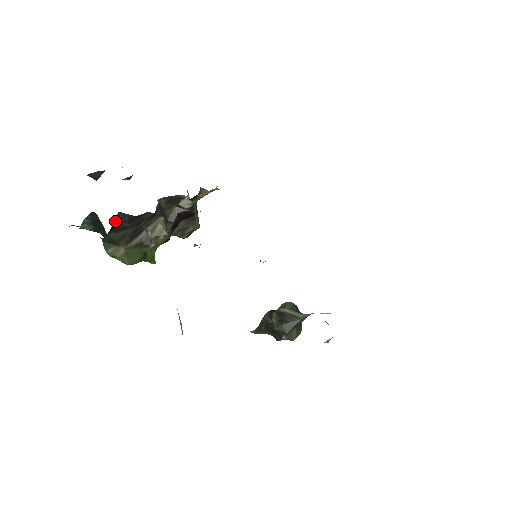
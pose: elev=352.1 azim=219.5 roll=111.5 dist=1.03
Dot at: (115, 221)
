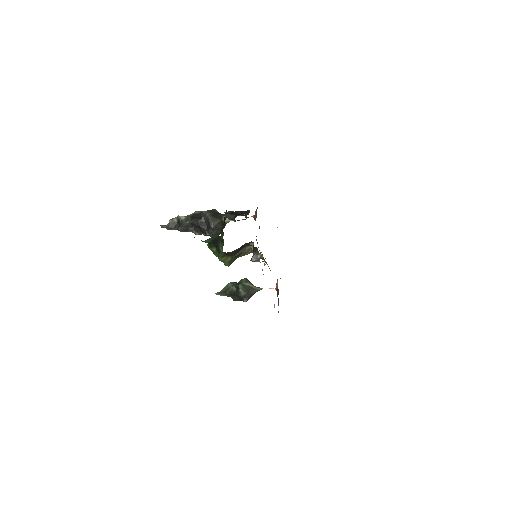
Dot at: (241, 246)
